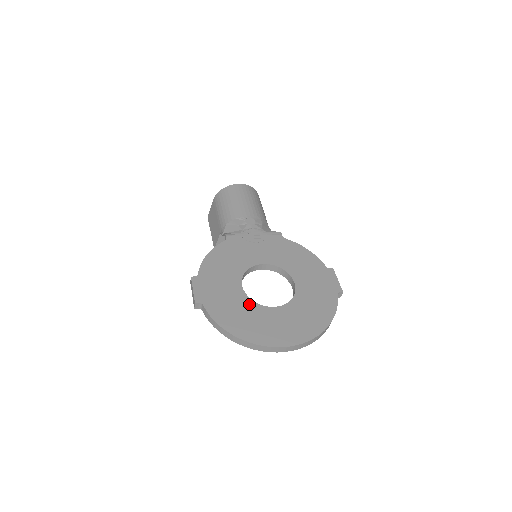
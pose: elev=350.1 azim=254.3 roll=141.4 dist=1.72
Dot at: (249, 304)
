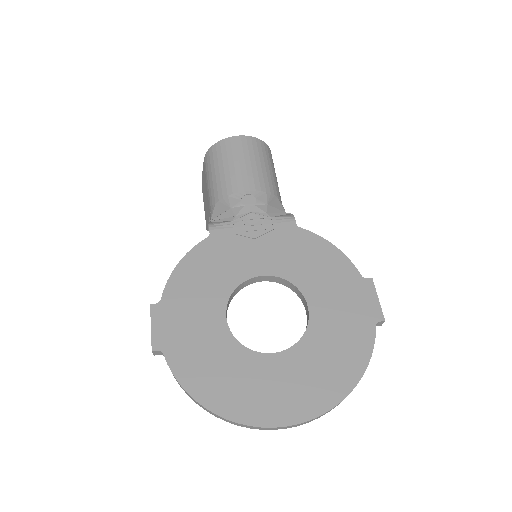
Dot at: (234, 350)
